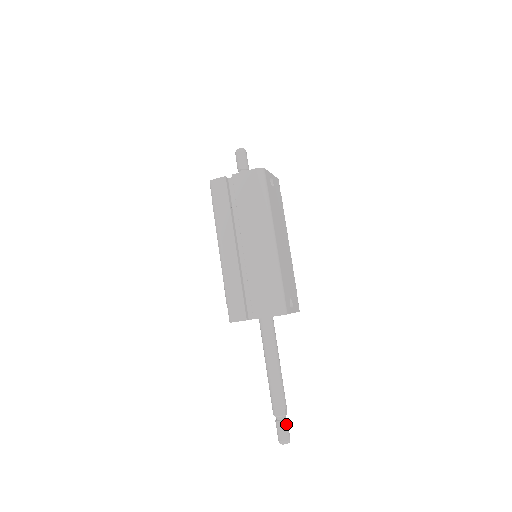
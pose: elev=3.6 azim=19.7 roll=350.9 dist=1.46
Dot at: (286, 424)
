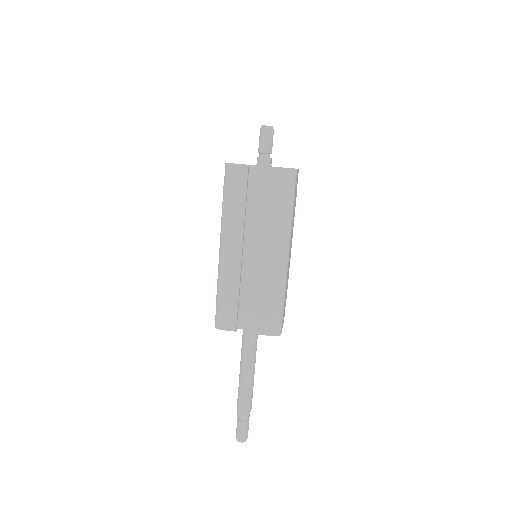
Dot at: (248, 425)
